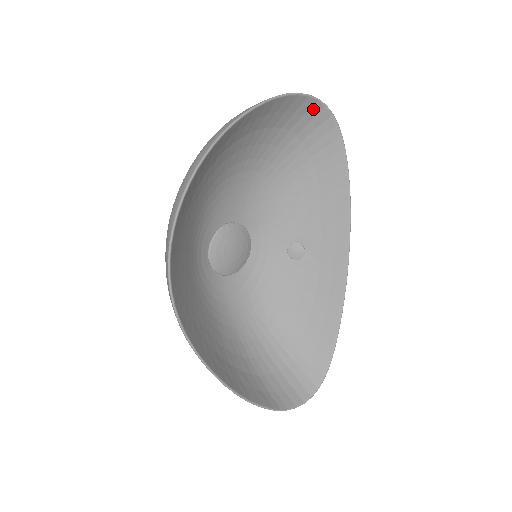
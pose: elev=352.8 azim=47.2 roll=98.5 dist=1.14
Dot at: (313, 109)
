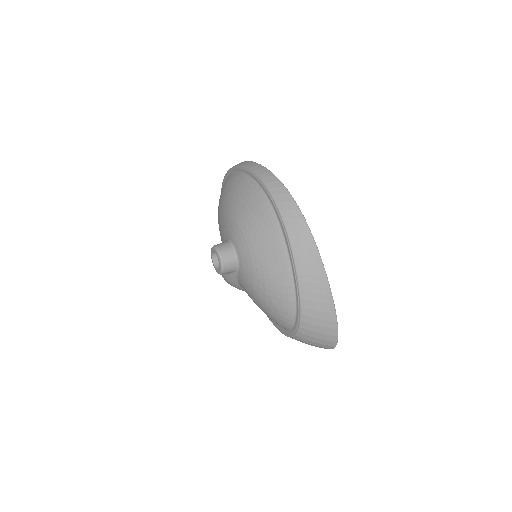
Dot at: occluded
